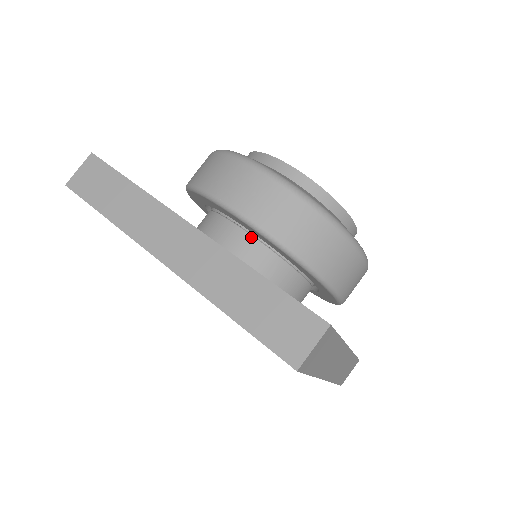
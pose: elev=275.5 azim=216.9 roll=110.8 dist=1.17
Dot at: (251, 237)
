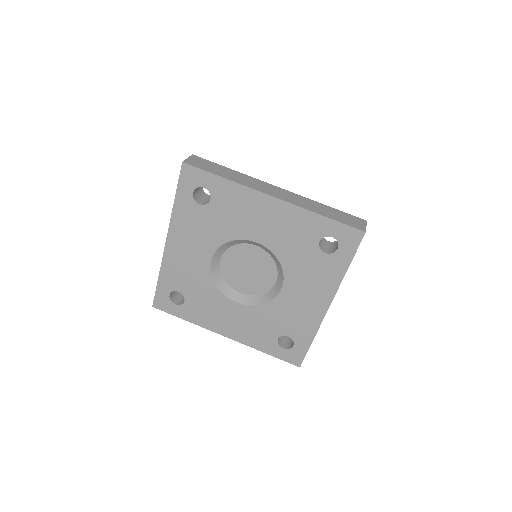
Dot at: occluded
